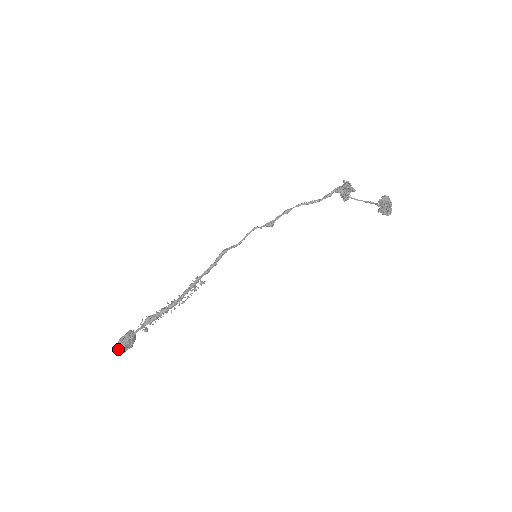
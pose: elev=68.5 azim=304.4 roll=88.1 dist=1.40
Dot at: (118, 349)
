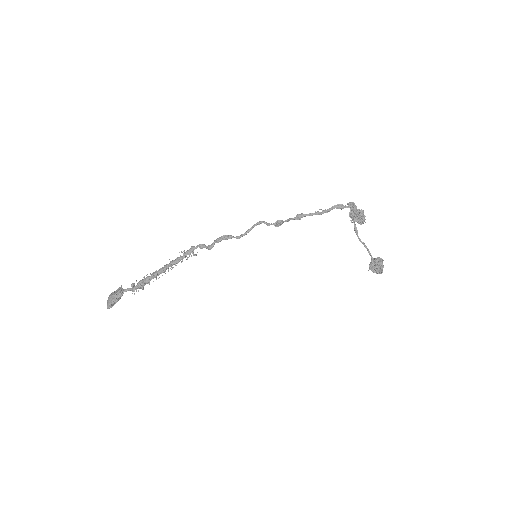
Dot at: occluded
